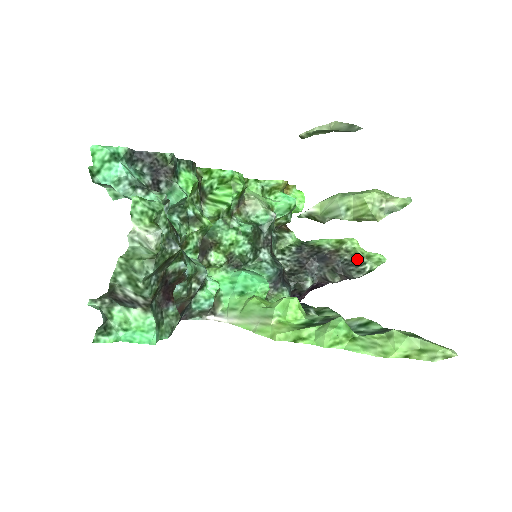
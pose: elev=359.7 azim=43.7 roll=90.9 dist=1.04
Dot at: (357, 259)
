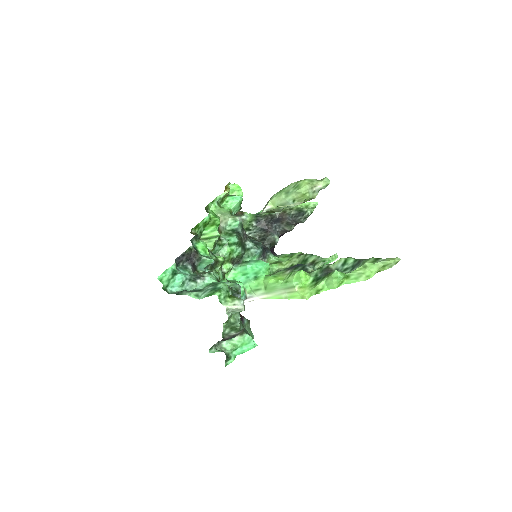
Dot at: (300, 211)
